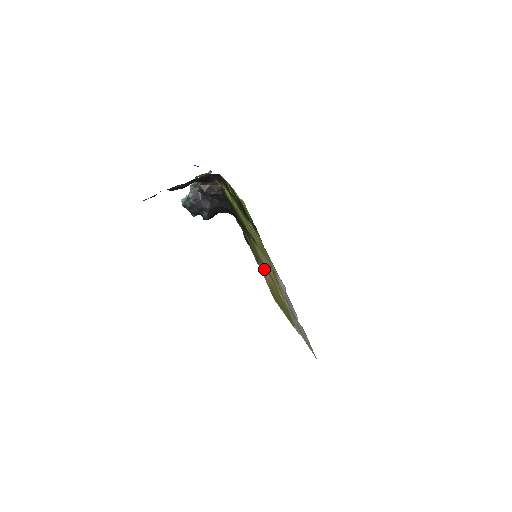
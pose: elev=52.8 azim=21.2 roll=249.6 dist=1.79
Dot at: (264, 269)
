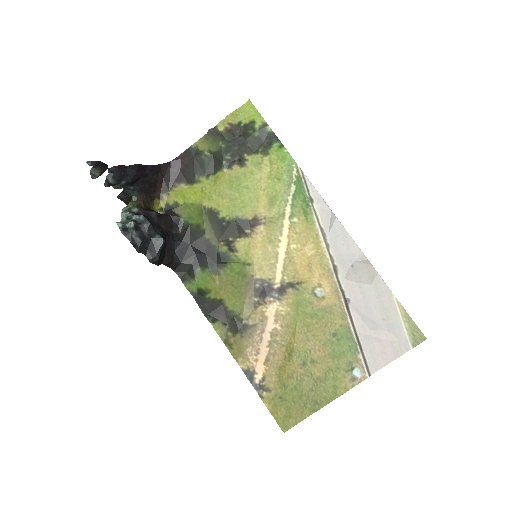
Dot at: (262, 311)
